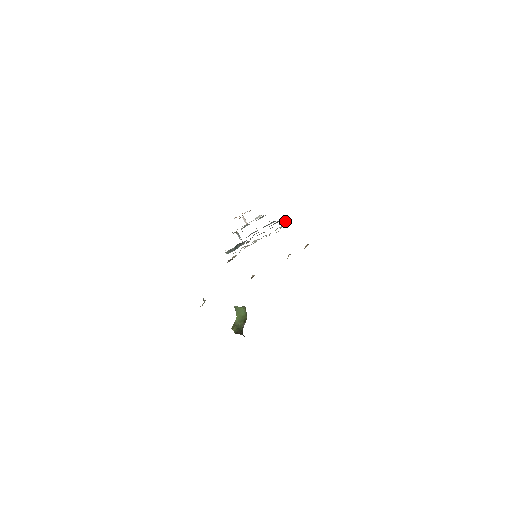
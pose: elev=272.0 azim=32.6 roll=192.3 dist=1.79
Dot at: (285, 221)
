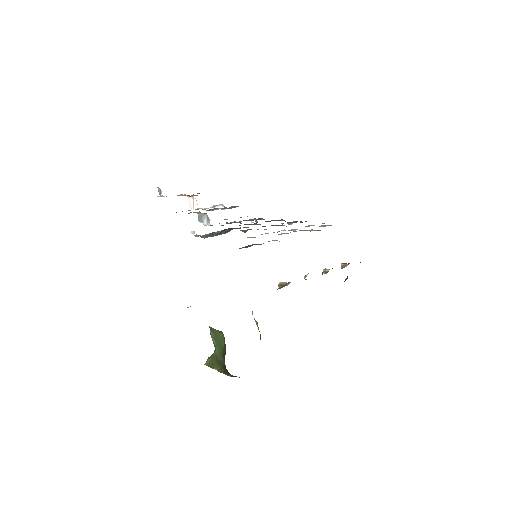
Dot at: occluded
